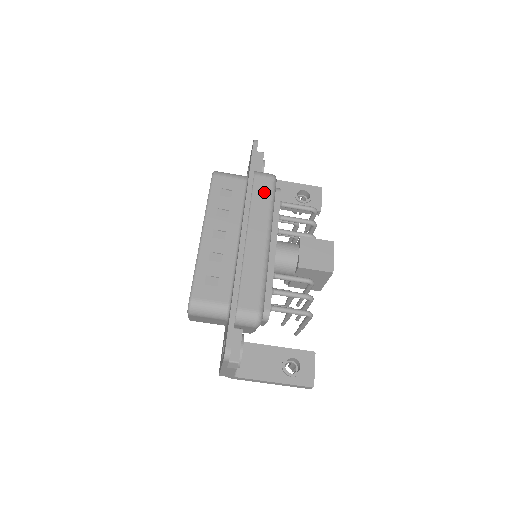
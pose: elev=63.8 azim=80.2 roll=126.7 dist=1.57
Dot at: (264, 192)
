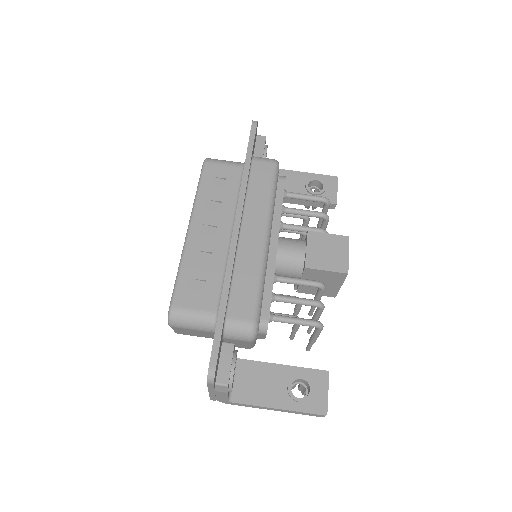
Dot at: (263, 179)
